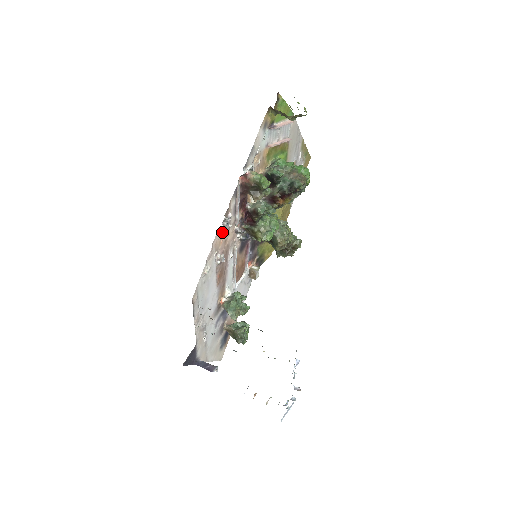
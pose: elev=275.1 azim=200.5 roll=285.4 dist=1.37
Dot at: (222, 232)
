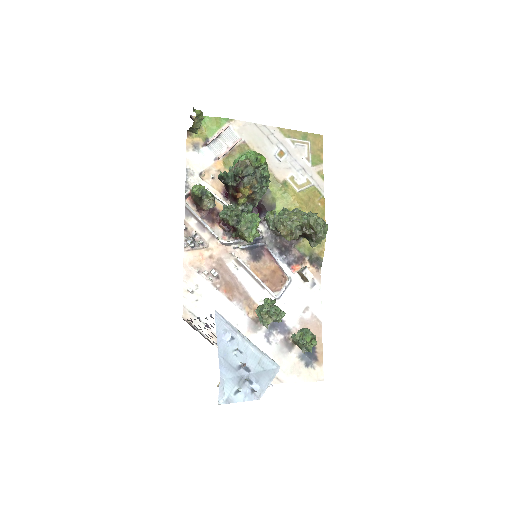
Dot at: (196, 251)
